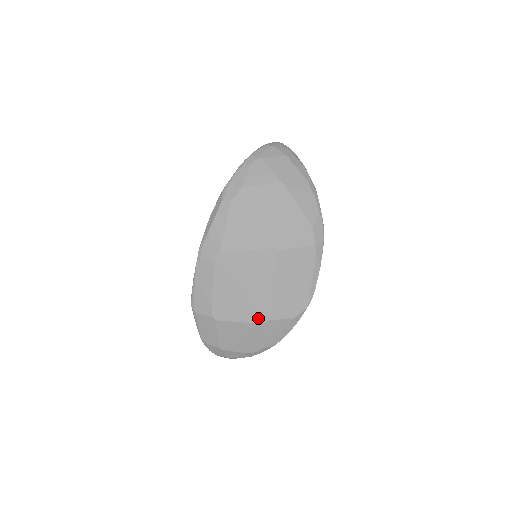
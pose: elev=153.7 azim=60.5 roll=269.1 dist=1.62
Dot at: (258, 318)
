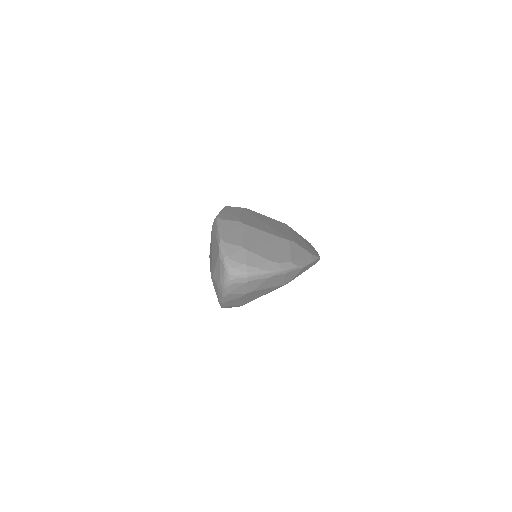
Dot at: (283, 237)
